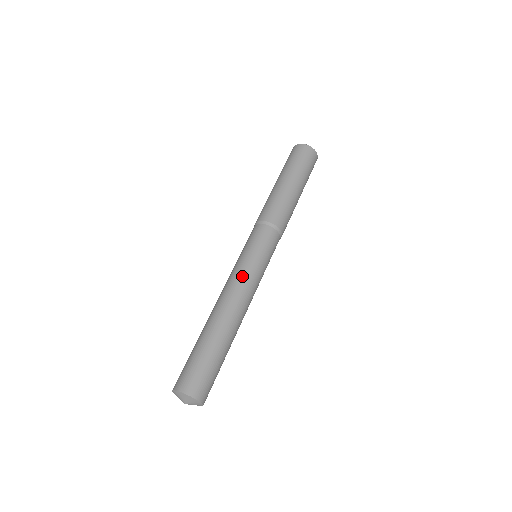
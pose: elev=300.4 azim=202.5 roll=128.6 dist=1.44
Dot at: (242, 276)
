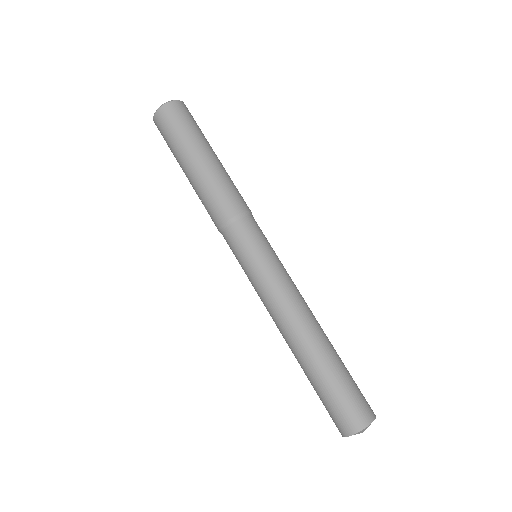
Dot at: (288, 283)
